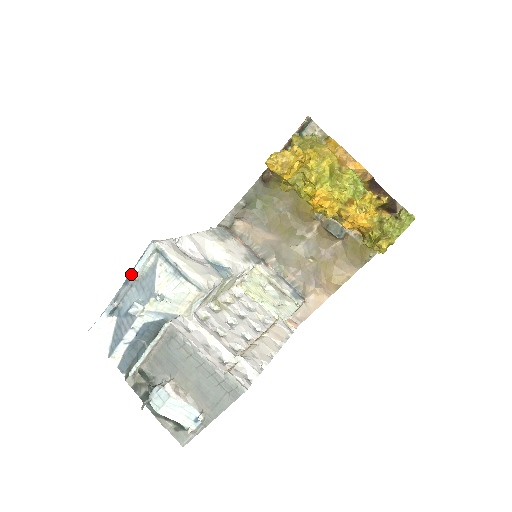
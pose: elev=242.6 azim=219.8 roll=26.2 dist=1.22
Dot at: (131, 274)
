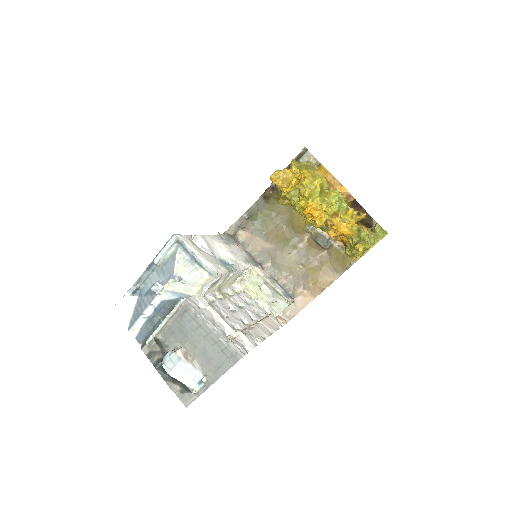
Dot at: (154, 260)
